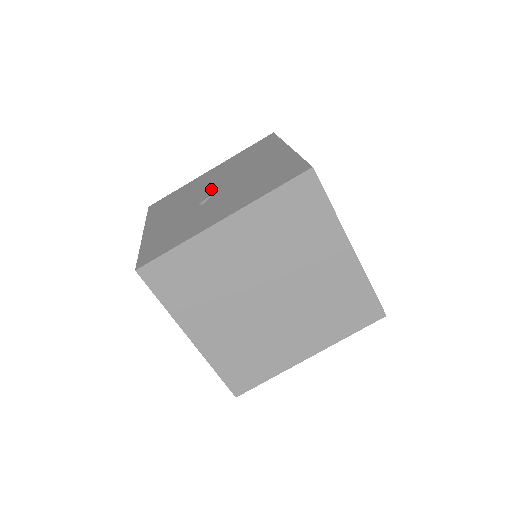
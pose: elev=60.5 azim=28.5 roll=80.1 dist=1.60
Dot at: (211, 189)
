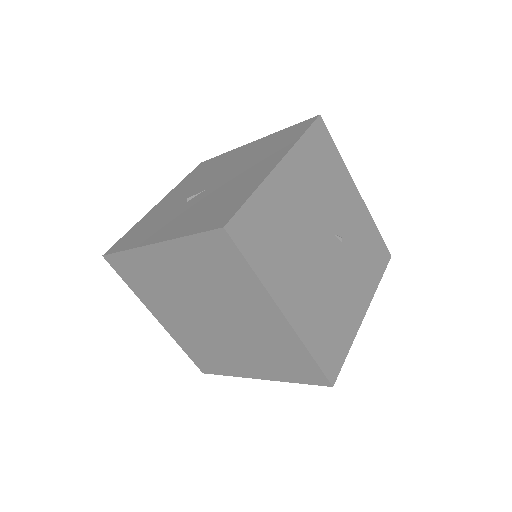
Dot at: (212, 180)
